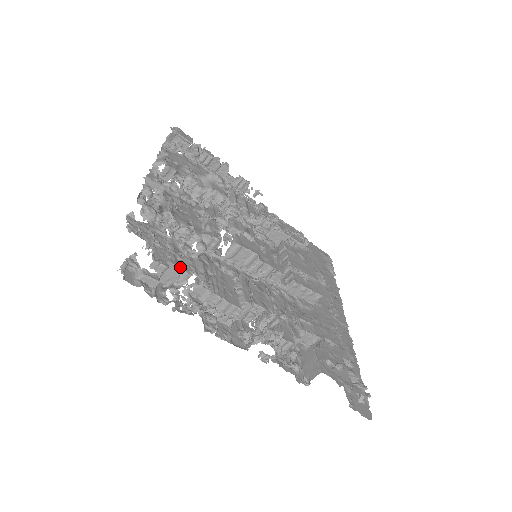
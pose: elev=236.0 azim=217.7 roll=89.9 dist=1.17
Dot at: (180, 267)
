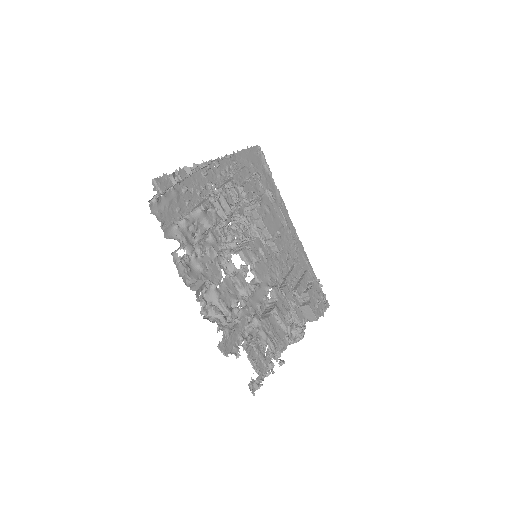
Dot at: occluded
